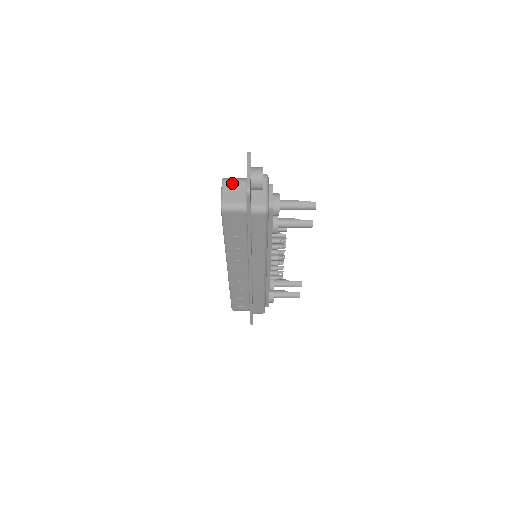
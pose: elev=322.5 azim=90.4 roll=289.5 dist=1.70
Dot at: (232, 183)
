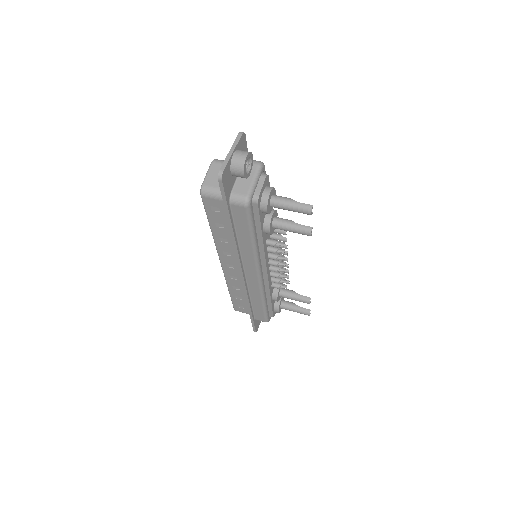
Dot at: (221, 165)
